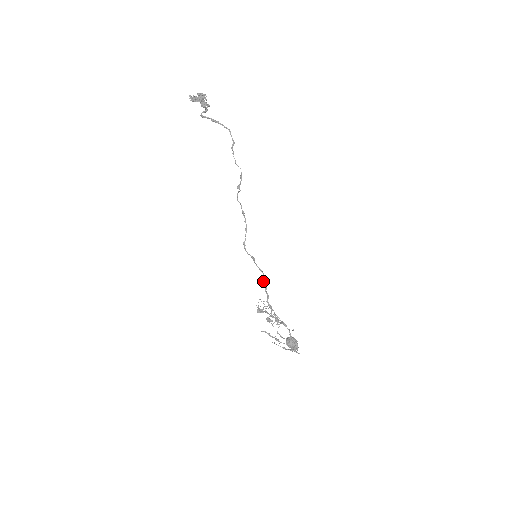
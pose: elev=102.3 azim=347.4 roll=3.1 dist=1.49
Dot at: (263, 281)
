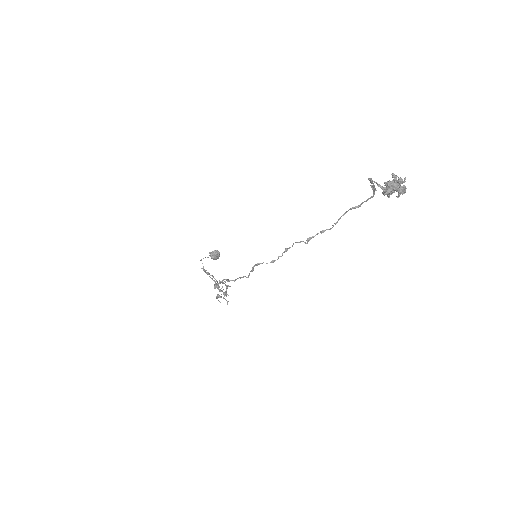
Dot at: (242, 277)
